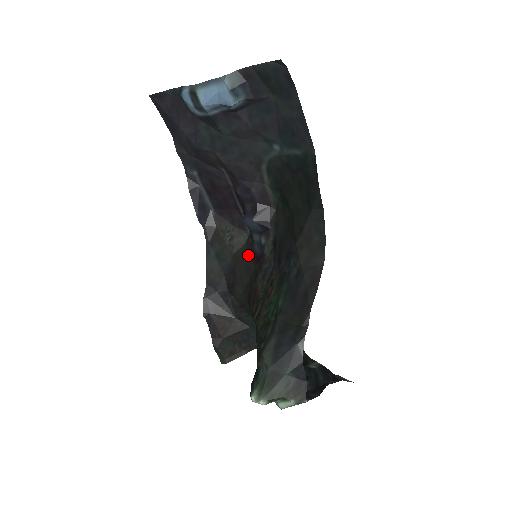
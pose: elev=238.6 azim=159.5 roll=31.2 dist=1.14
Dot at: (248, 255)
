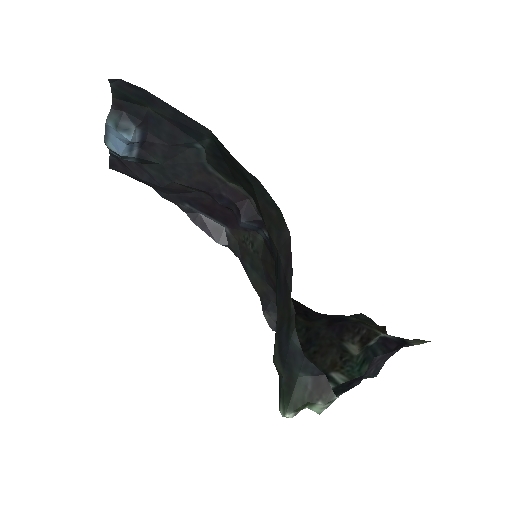
Dot at: (269, 254)
